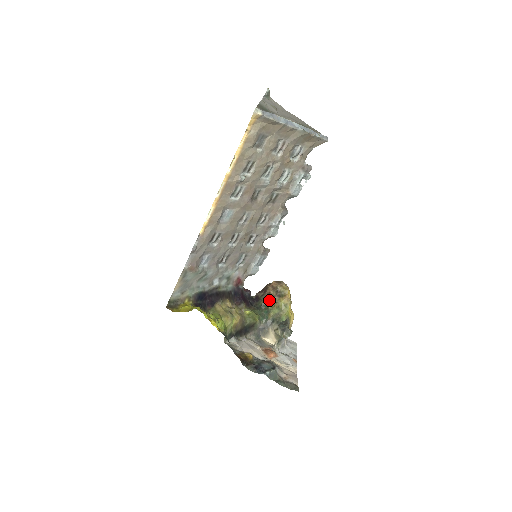
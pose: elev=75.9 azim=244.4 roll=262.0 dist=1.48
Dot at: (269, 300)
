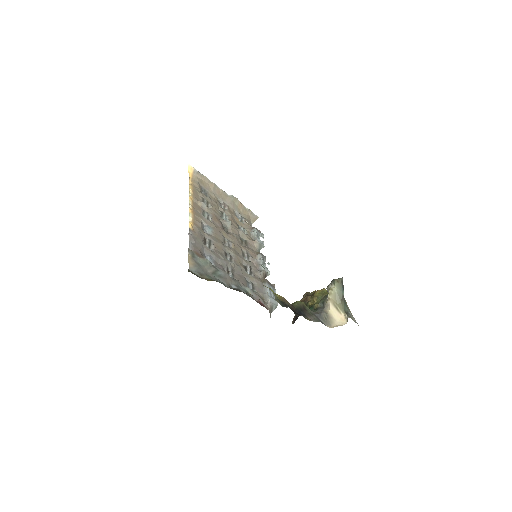
Dot at: (305, 303)
